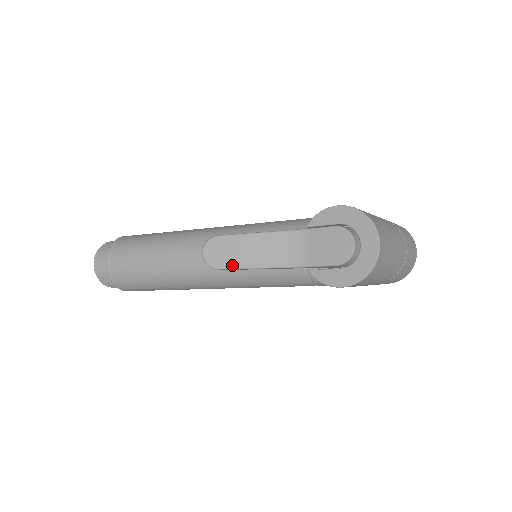
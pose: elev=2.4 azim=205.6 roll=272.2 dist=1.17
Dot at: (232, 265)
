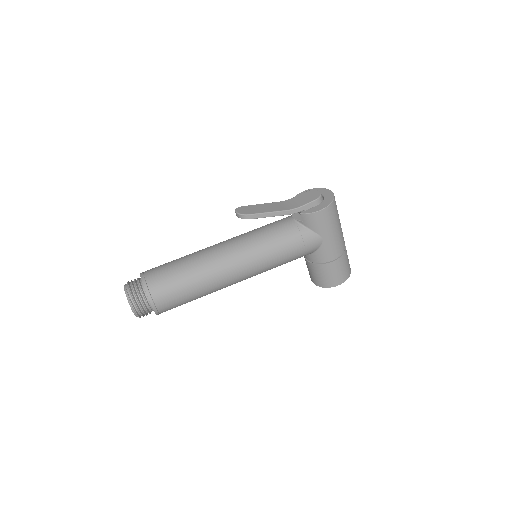
Dot at: (256, 212)
